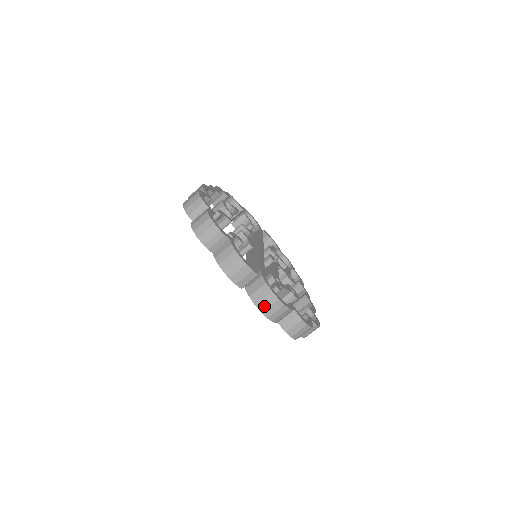
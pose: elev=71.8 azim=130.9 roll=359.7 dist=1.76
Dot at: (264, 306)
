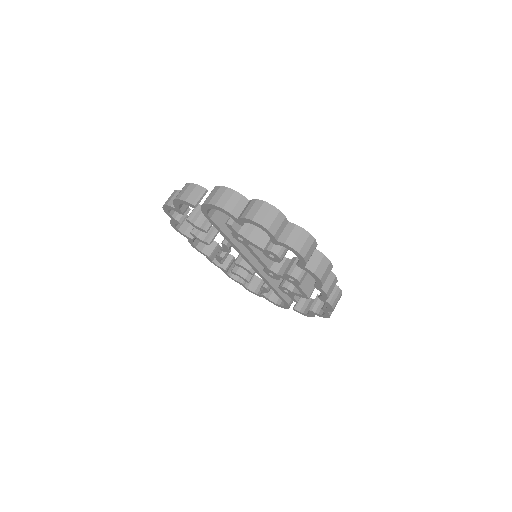
Dot at: (210, 198)
